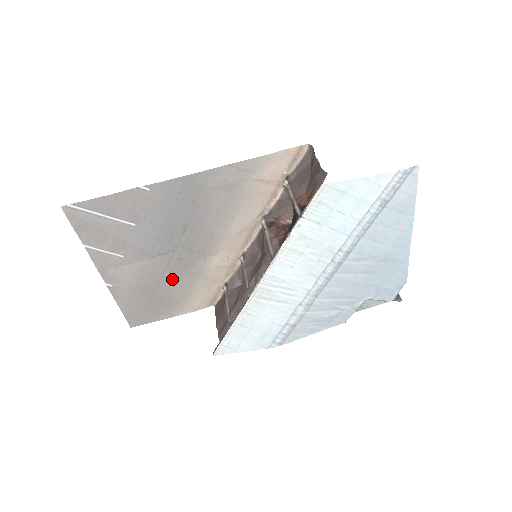
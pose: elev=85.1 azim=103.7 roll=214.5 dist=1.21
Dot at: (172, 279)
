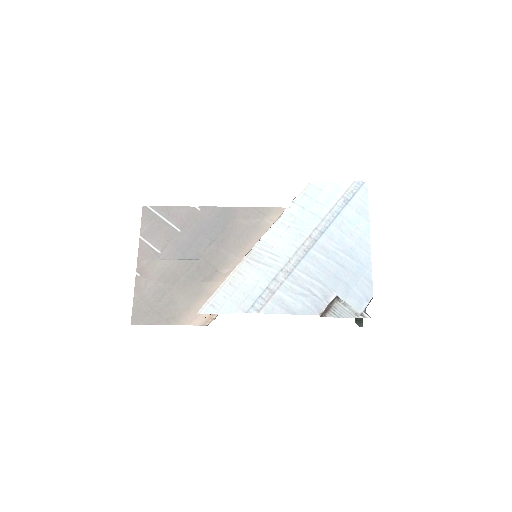
Dot at: (185, 284)
